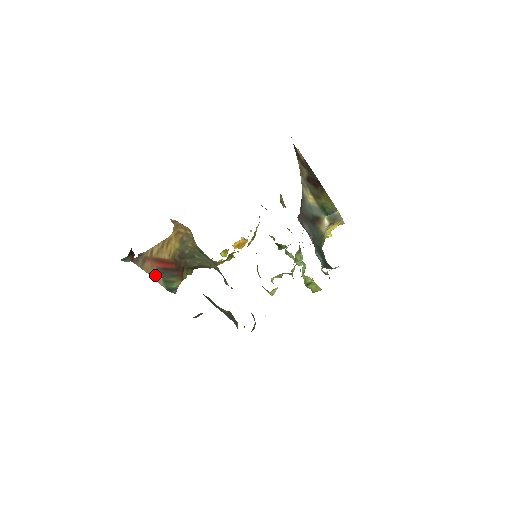
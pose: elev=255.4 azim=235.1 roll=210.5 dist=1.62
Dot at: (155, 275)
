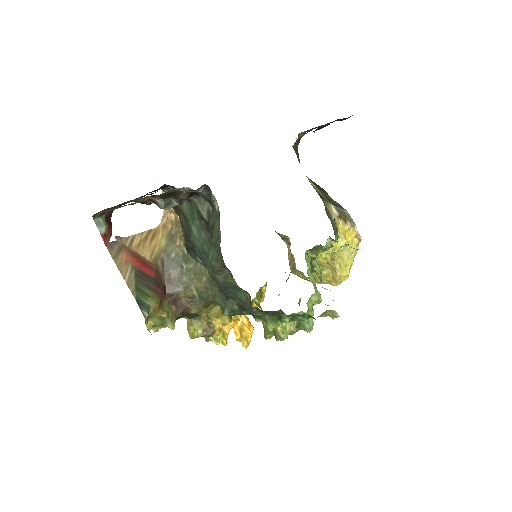
Dot at: (127, 276)
